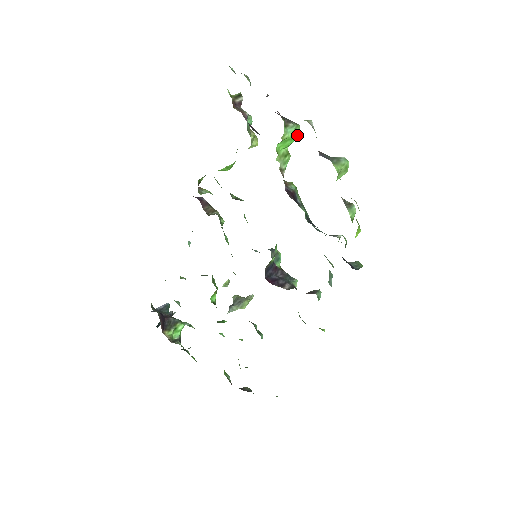
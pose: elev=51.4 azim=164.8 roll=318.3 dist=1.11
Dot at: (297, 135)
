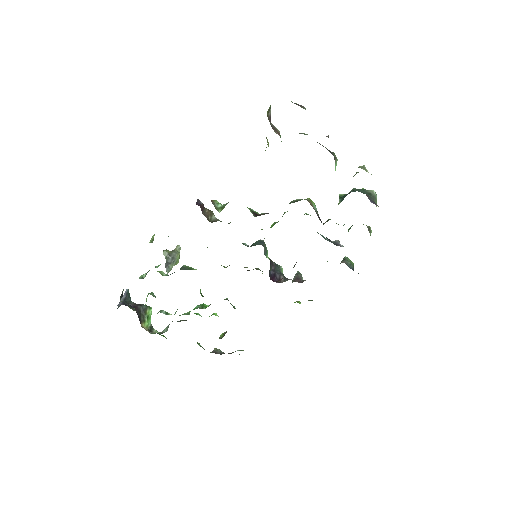
Dot at: occluded
